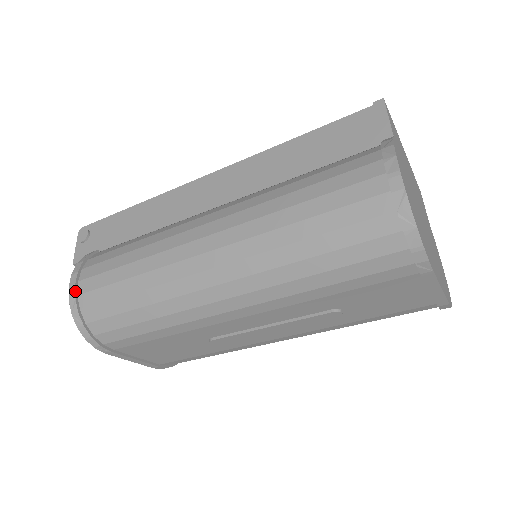
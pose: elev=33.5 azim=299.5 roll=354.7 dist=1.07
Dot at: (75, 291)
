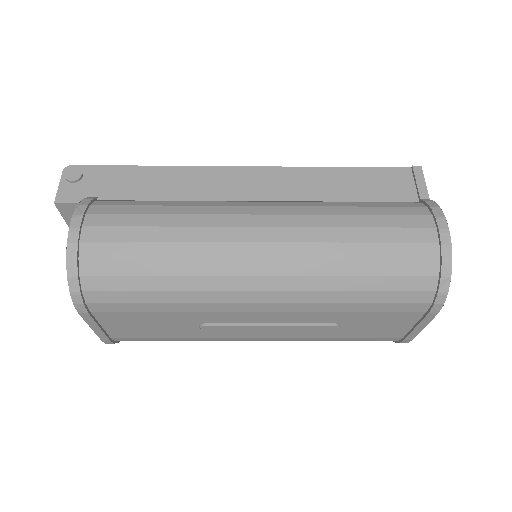
Dot at: (78, 236)
